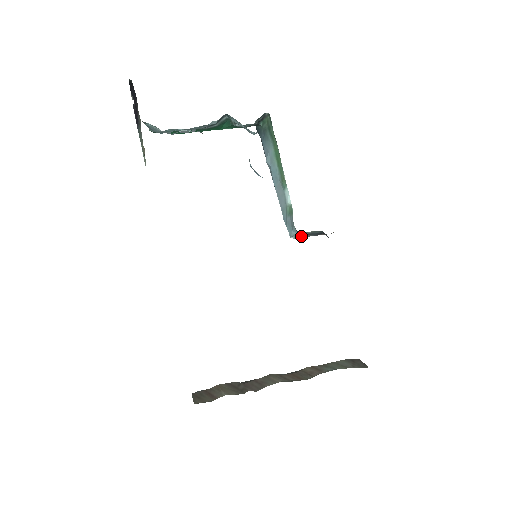
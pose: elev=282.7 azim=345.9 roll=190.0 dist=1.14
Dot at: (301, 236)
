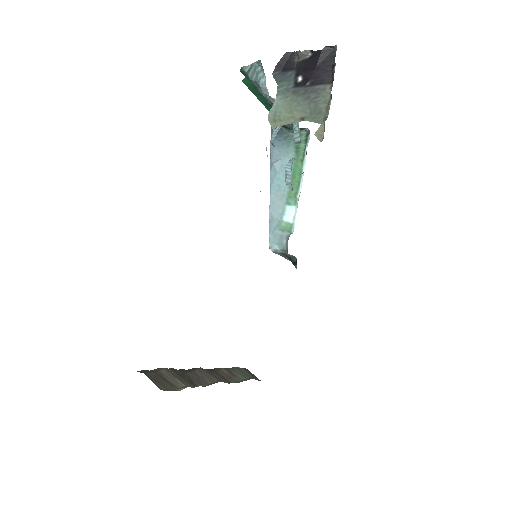
Dot at: (279, 252)
